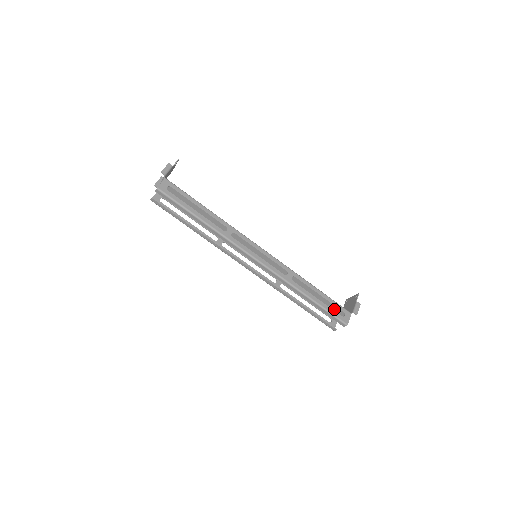
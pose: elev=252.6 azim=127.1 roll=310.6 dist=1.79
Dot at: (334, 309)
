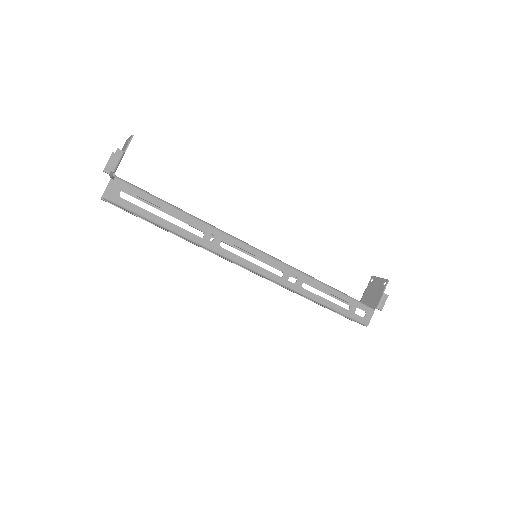
Dot at: occluded
